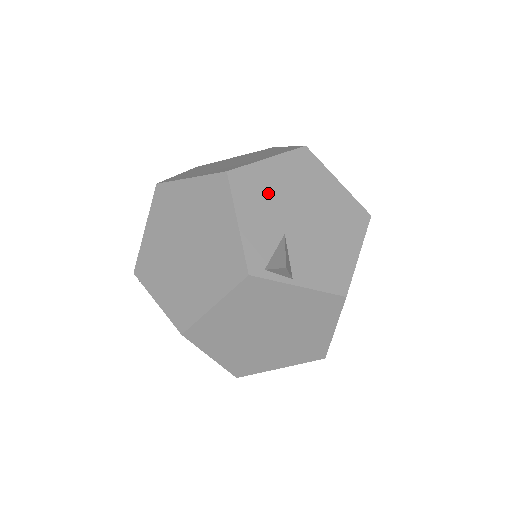
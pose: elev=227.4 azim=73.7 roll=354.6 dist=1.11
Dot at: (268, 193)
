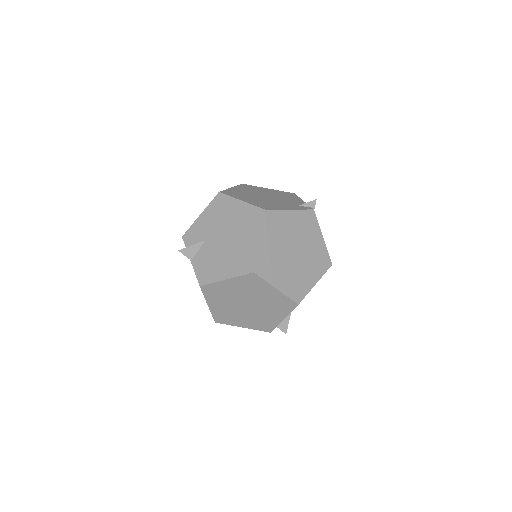
Dot at: occluded
